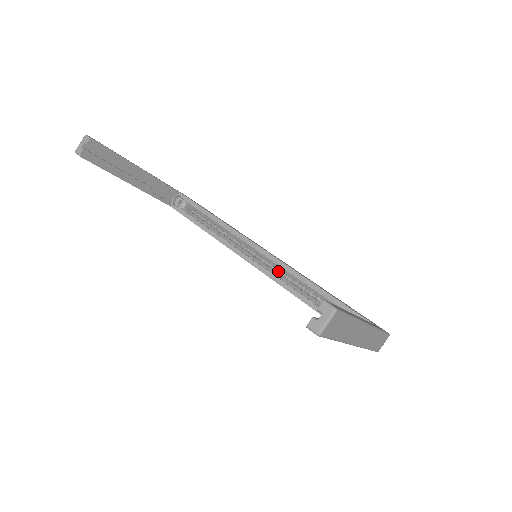
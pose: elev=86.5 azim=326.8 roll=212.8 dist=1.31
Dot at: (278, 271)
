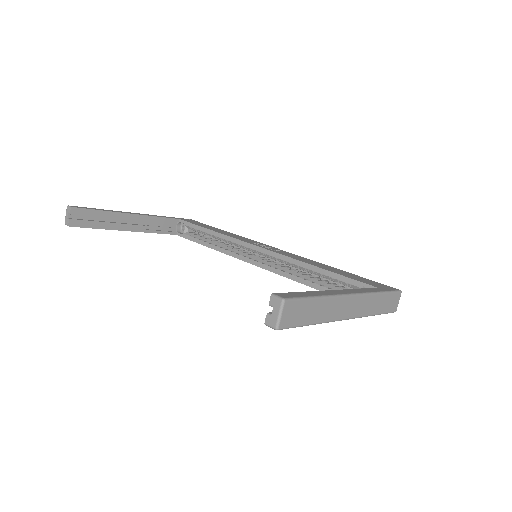
Dot at: (282, 263)
